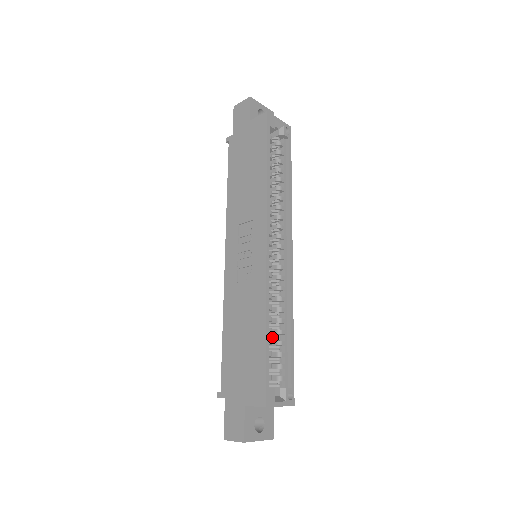
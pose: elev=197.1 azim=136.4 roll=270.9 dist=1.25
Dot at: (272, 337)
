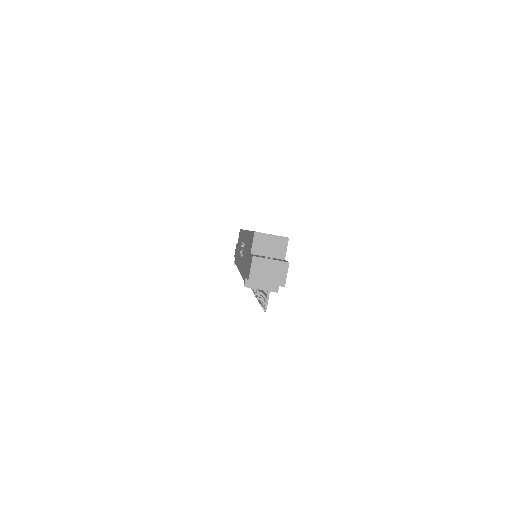
Dot at: occluded
